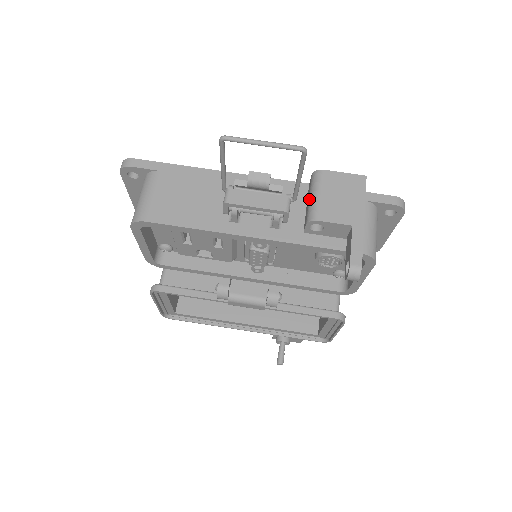
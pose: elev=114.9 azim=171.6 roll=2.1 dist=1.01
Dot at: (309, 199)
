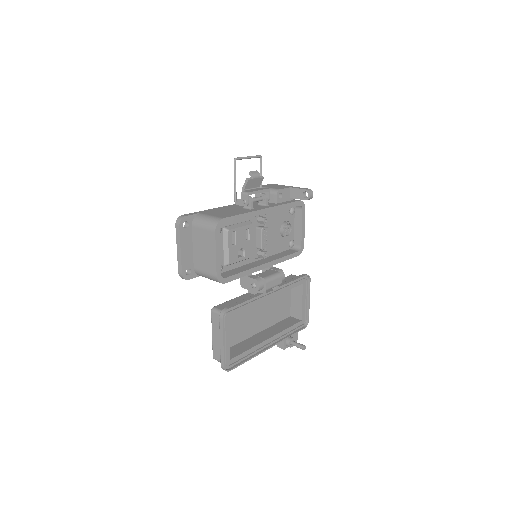
Dot at: occluded
